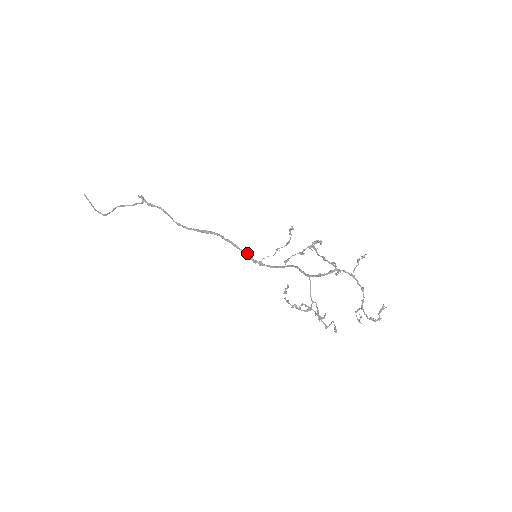
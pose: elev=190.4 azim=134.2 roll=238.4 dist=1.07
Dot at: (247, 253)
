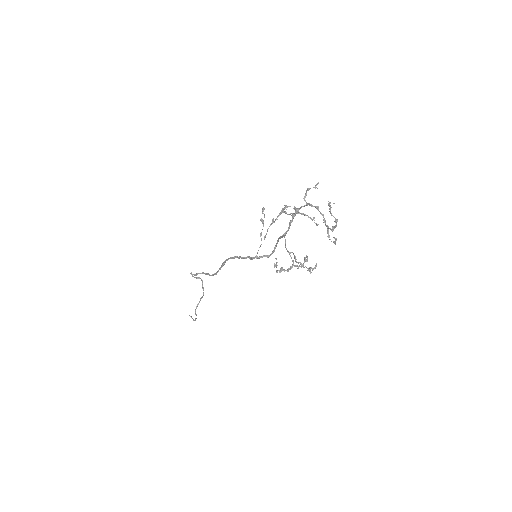
Dot at: (247, 257)
